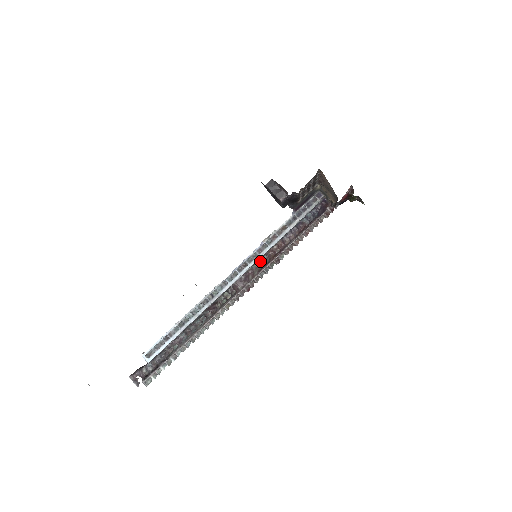
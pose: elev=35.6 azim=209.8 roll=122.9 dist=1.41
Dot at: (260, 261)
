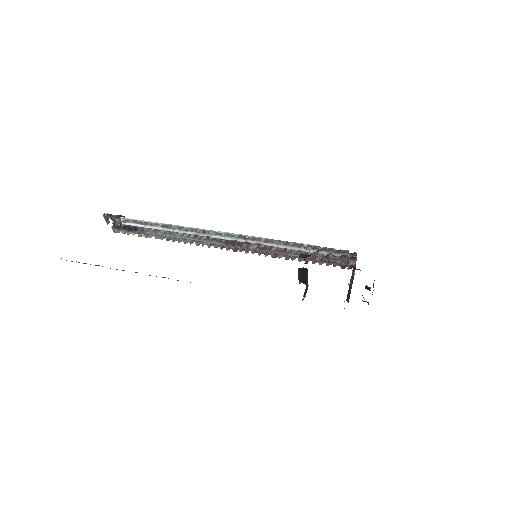
Dot at: occluded
